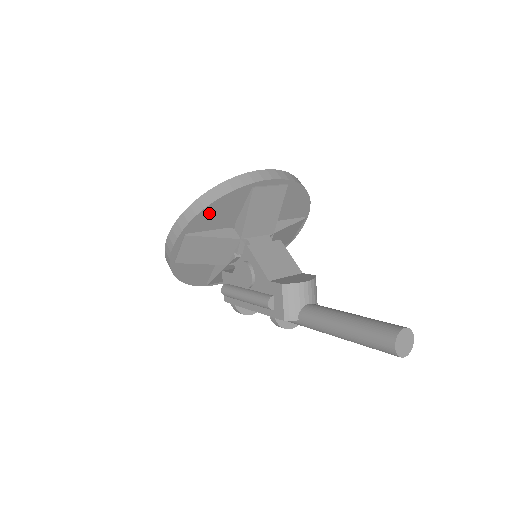
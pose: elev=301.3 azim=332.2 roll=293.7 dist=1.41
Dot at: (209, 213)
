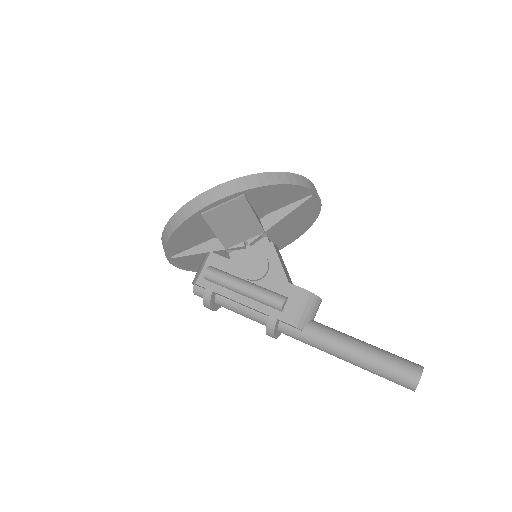
Dot at: (275, 191)
